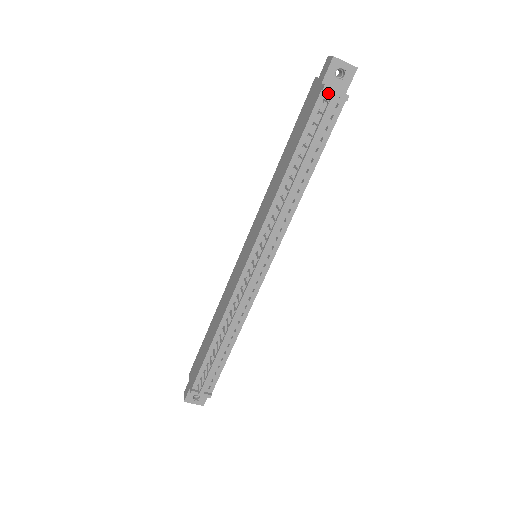
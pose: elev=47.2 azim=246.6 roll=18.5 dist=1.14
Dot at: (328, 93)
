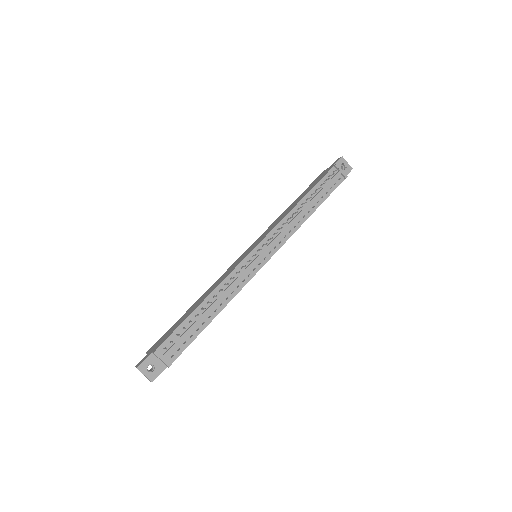
Dot at: (337, 170)
